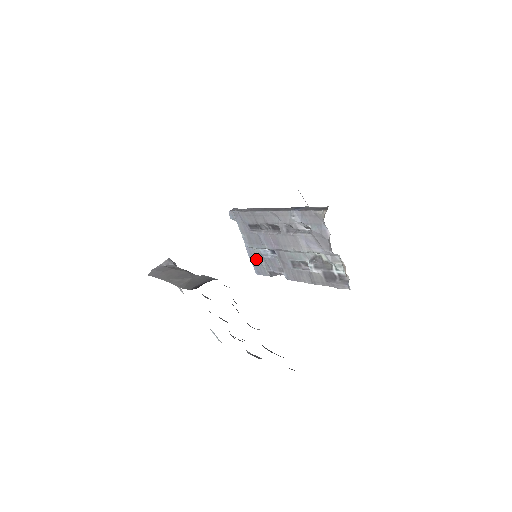
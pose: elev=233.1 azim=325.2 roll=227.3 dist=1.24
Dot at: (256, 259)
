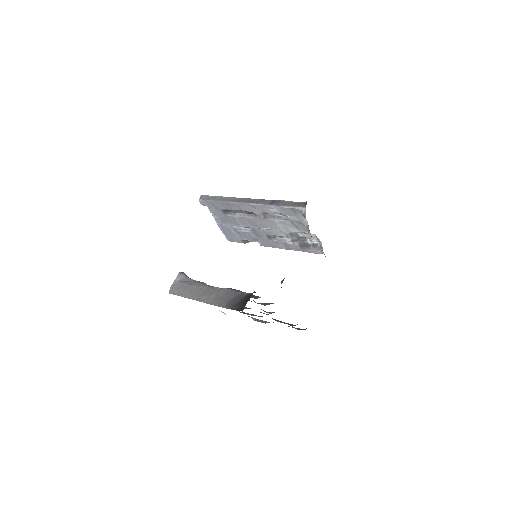
Dot at: (228, 232)
